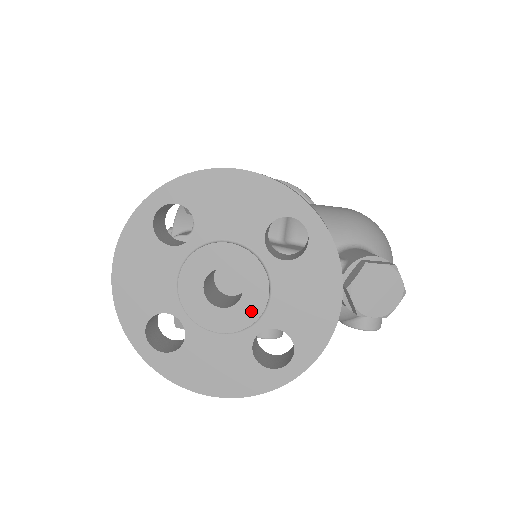
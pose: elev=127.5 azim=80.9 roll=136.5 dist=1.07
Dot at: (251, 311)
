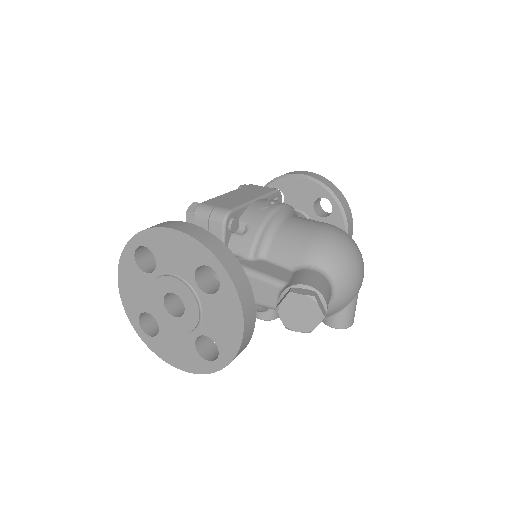
Dot at: (190, 322)
